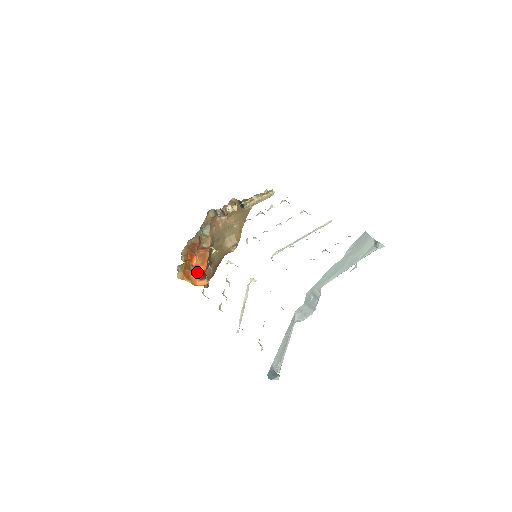
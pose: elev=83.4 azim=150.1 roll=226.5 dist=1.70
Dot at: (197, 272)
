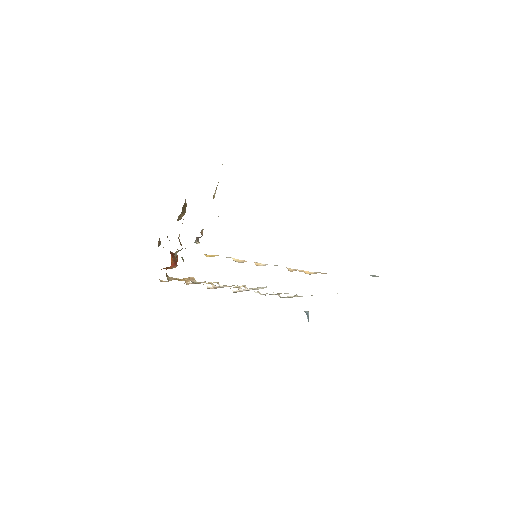
Dot at: (172, 264)
